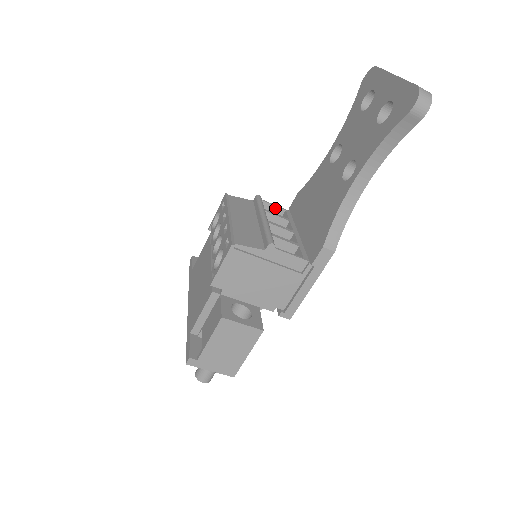
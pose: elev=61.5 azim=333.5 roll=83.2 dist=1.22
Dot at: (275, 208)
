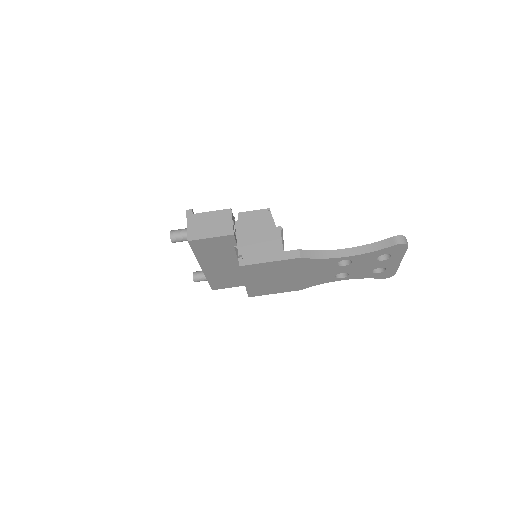
Dot at: occluded
